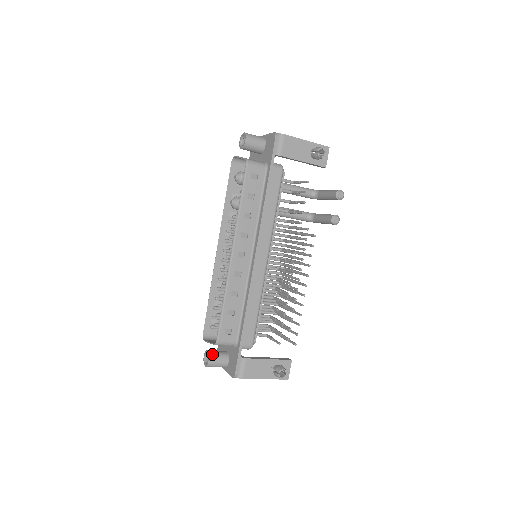
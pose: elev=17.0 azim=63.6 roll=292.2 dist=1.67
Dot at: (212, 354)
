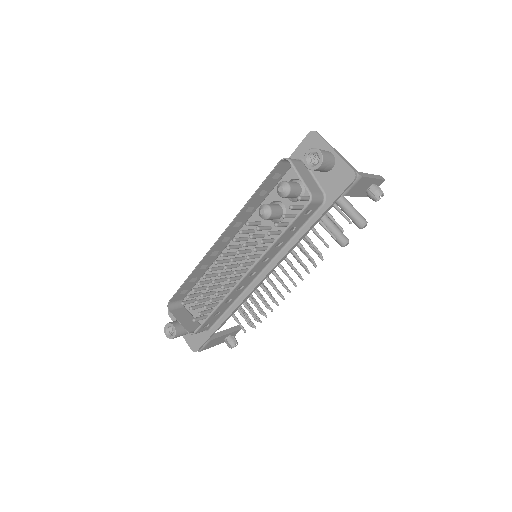
Dot at: (178, 331)
